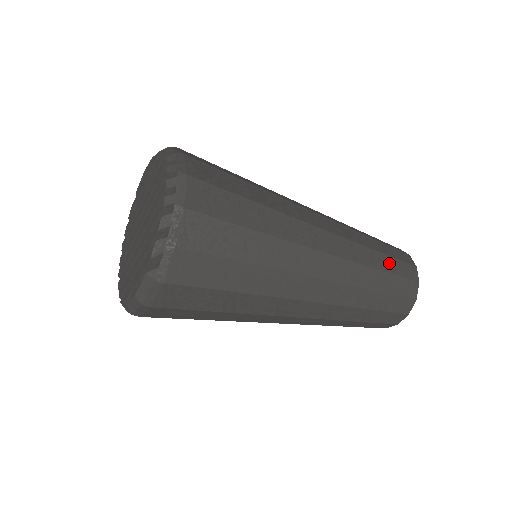
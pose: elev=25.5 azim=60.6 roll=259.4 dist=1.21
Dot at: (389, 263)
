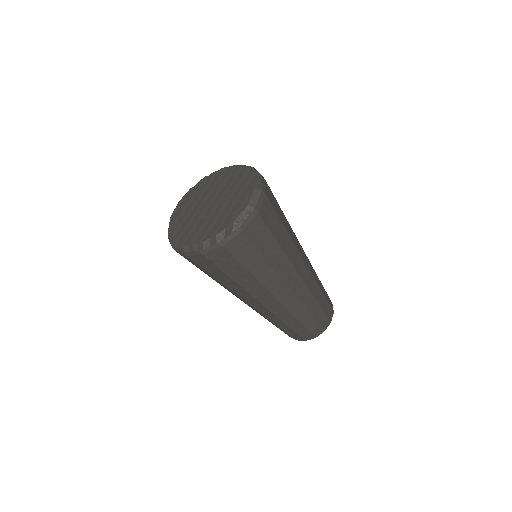
Dot at: occluded
